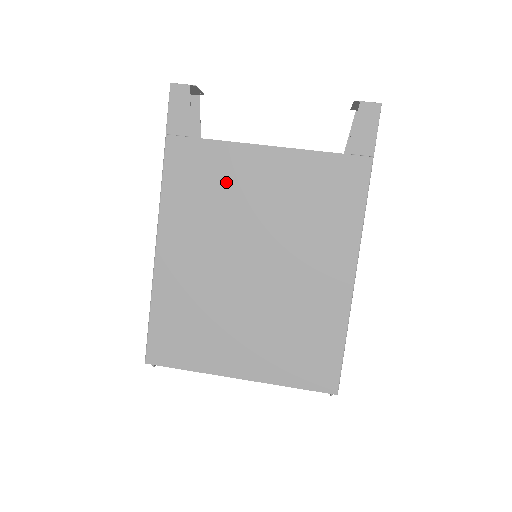
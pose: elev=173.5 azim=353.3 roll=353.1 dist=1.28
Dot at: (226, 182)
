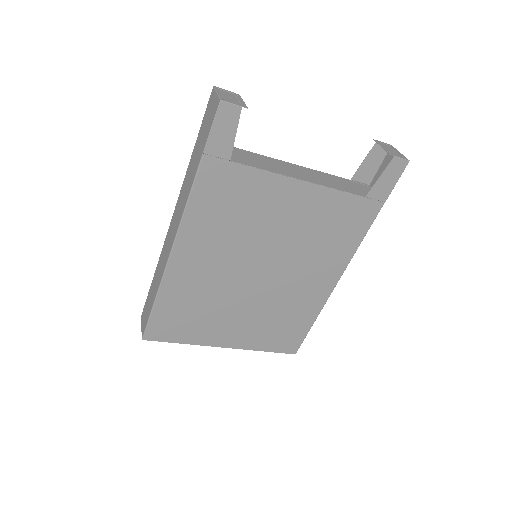
Dot at: (254, 207)
